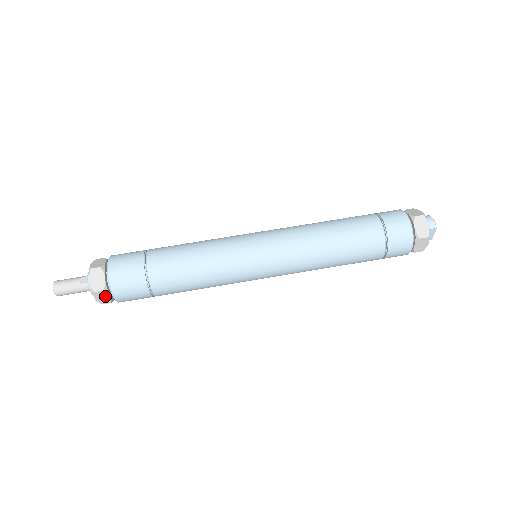
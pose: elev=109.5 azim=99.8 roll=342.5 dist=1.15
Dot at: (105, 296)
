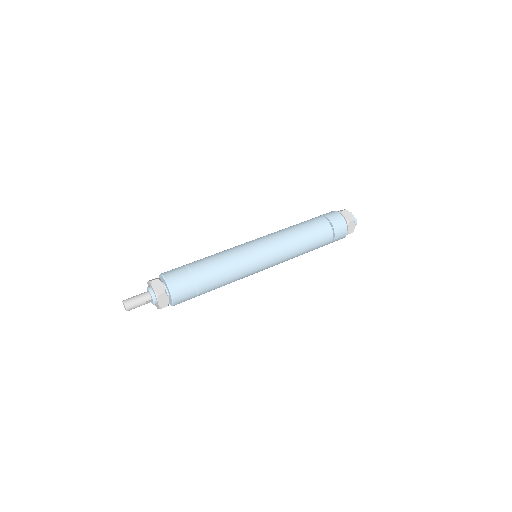
Dot at: (160, 285)
